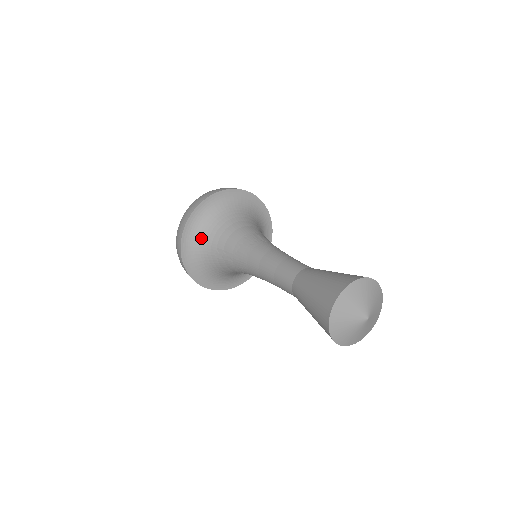
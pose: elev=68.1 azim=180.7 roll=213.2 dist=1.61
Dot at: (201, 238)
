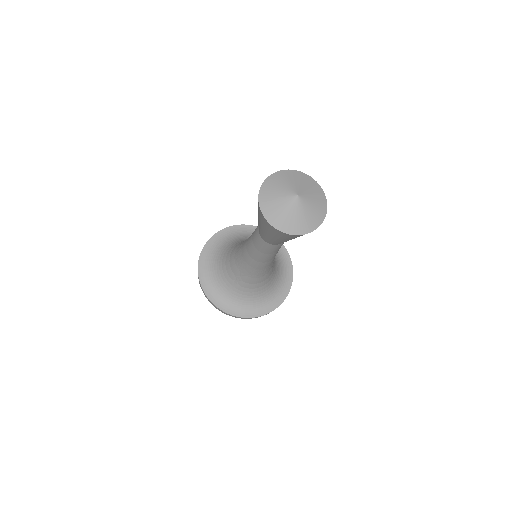
Dot at: (219, 285)
